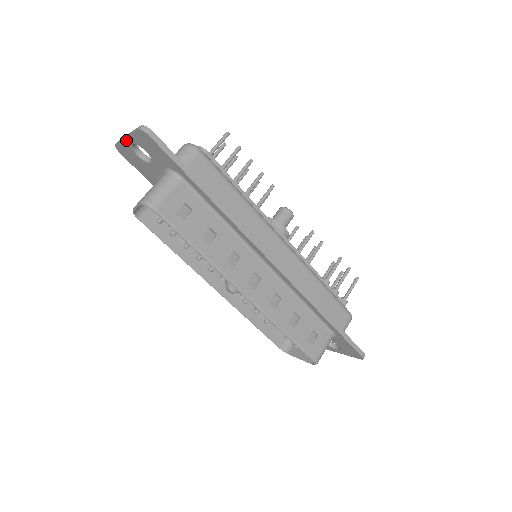
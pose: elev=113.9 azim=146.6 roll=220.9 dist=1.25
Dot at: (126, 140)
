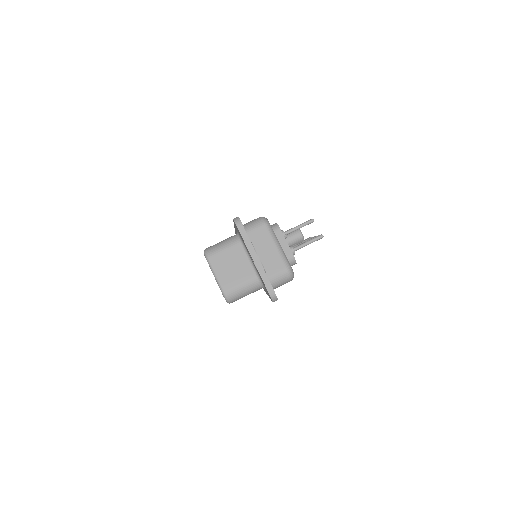
Dot at: (251, 257)
